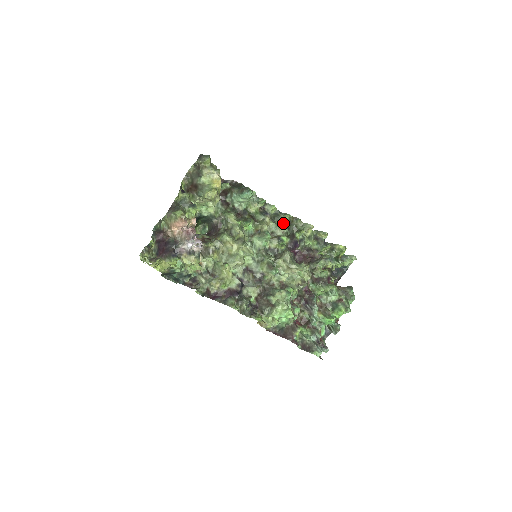
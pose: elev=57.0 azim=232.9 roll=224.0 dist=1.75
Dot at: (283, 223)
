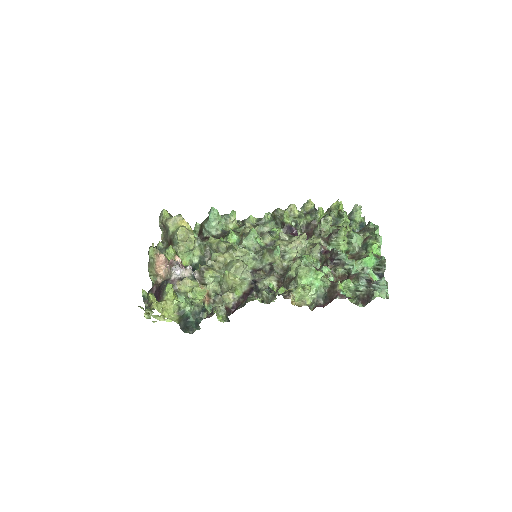
Dot at: (268, 223)
